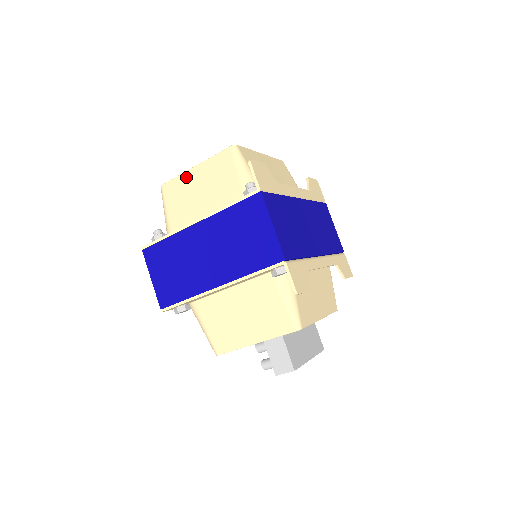
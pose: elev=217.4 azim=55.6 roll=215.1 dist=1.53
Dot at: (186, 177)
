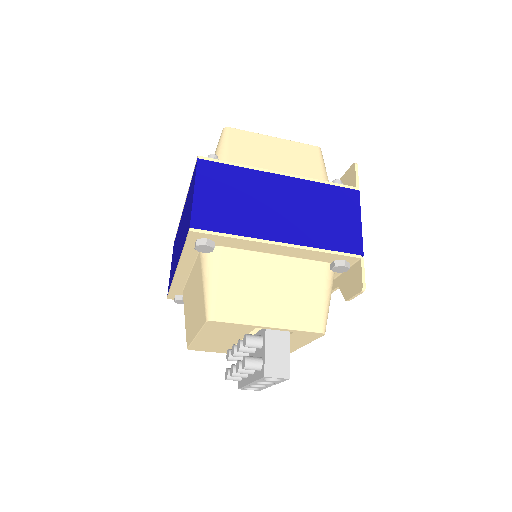
Dot at: (262, 138)
